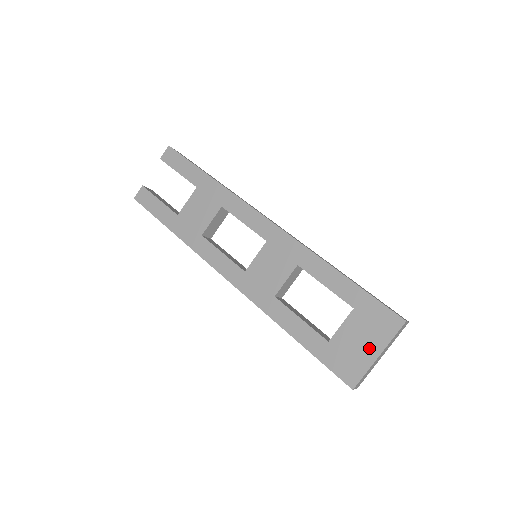
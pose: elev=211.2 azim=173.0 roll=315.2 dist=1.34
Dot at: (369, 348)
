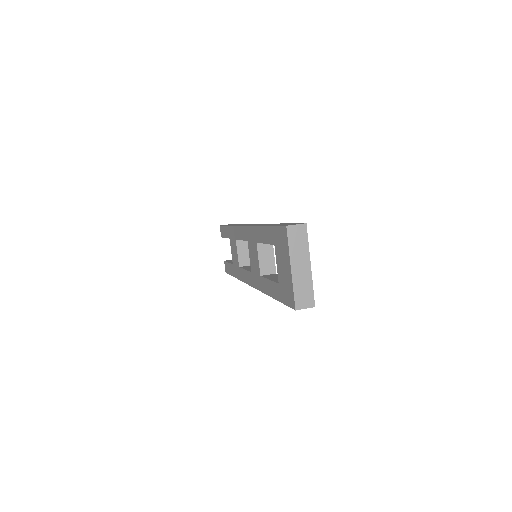
Dot at: (287, 268)
